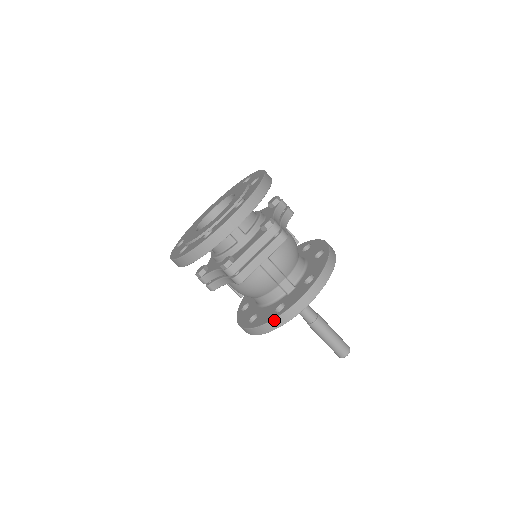
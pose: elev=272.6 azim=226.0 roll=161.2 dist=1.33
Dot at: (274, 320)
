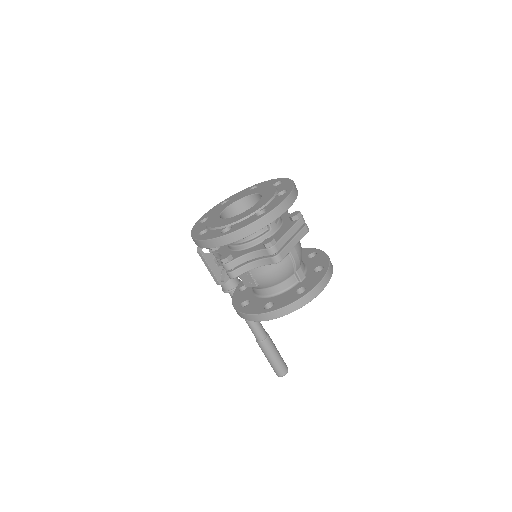
Dot at: (301, 298)
